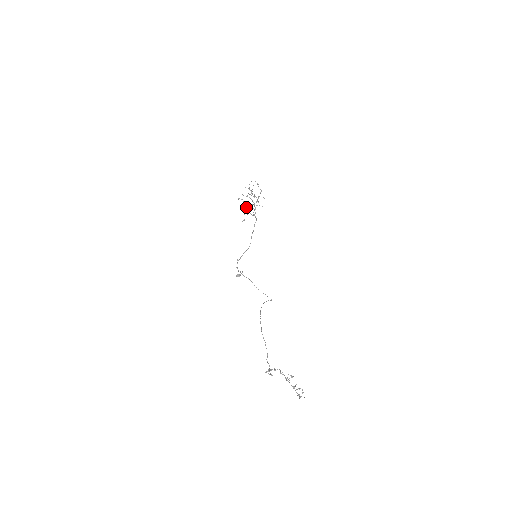
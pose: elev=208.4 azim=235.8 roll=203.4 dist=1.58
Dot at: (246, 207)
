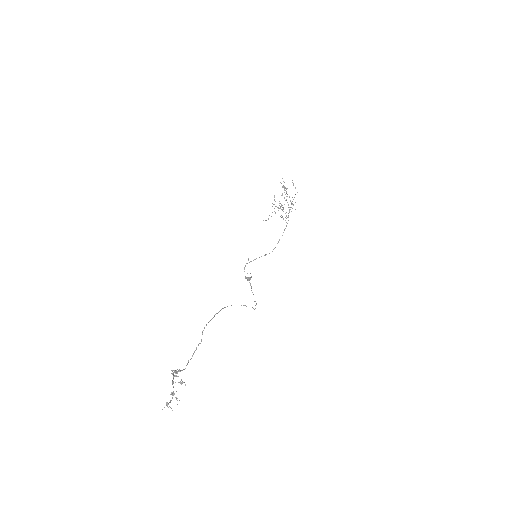
Dot at: (276, 206)
